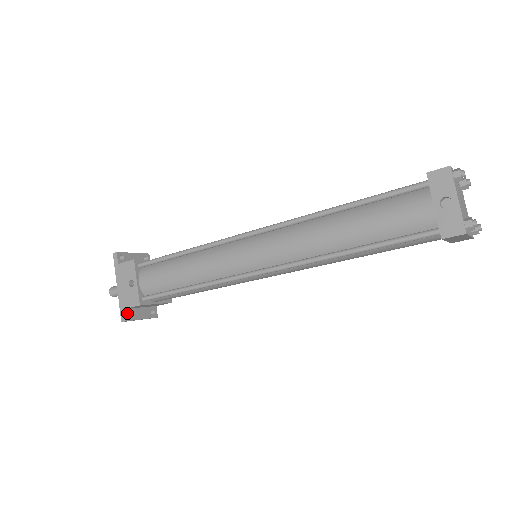
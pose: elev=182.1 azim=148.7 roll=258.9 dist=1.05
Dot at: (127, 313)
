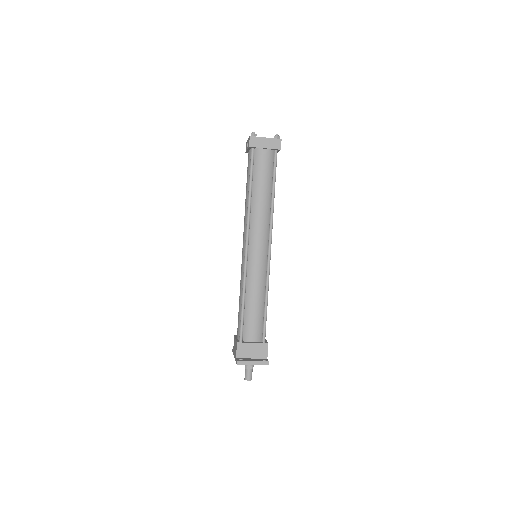
Dot at: occluded
